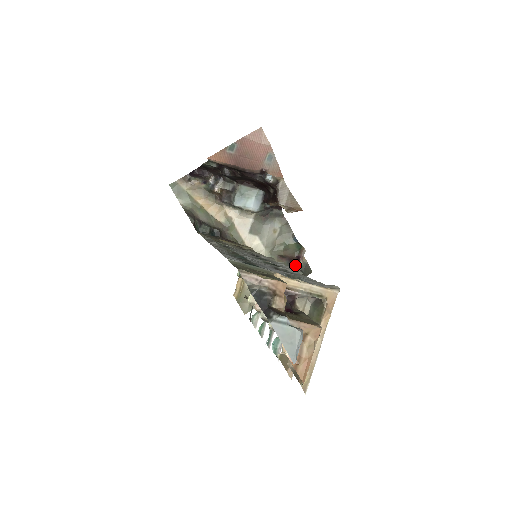
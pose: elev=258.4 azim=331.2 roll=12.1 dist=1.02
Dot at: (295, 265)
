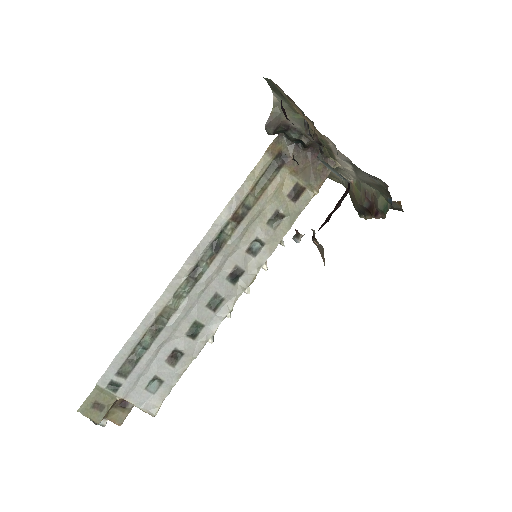
Dot at: (370, 213)
